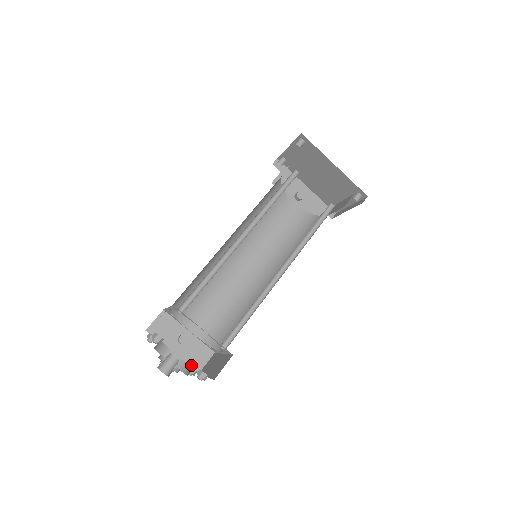
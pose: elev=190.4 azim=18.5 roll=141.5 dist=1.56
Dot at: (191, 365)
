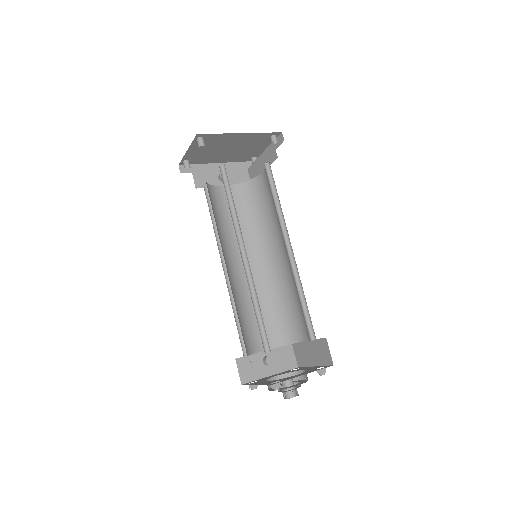
Dot at: (288, 368)
